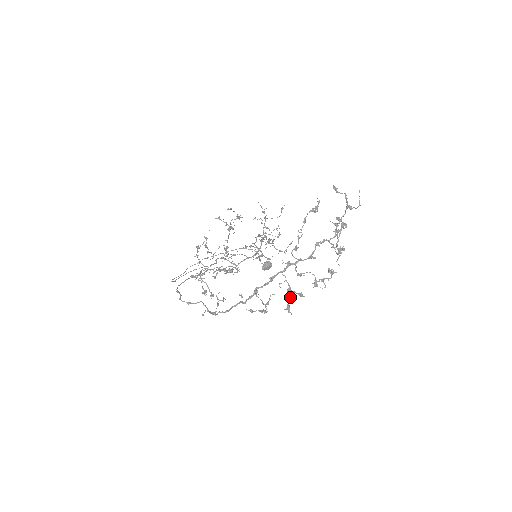
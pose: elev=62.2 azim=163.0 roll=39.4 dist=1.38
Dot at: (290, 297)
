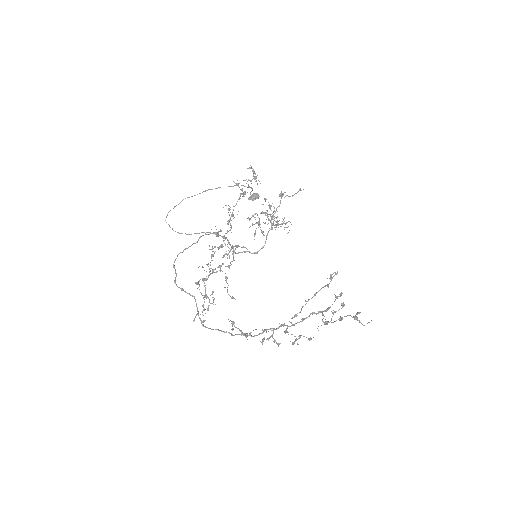
Dot at: (269, 338)
